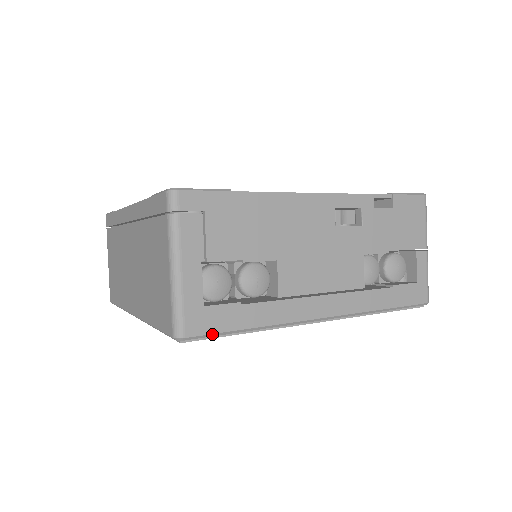
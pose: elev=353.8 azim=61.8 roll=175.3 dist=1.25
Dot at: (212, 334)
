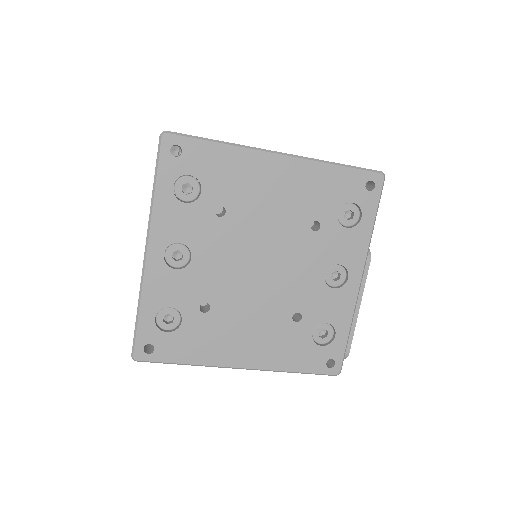
Dot at: (187, 135)
